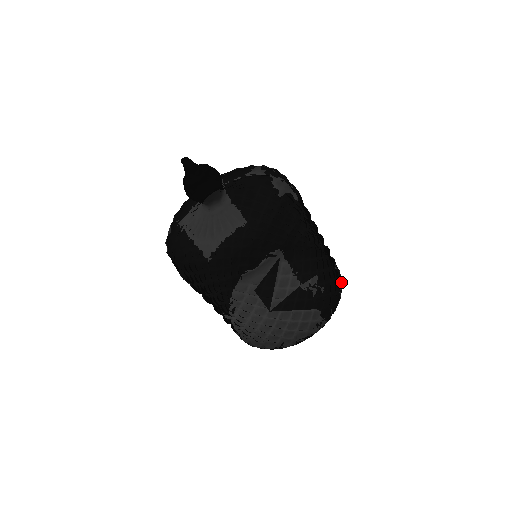
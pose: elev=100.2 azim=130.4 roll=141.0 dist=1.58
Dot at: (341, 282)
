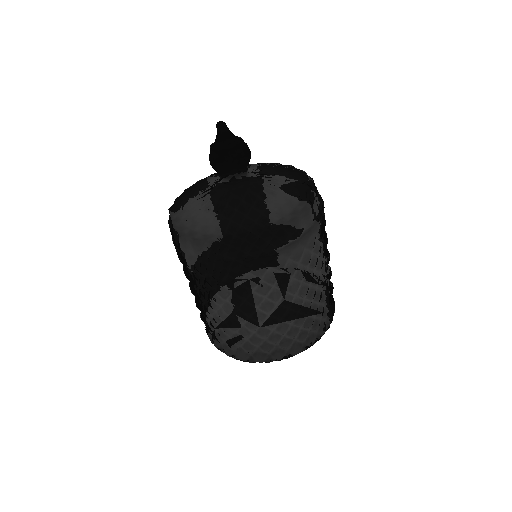
Dot at: occluded
